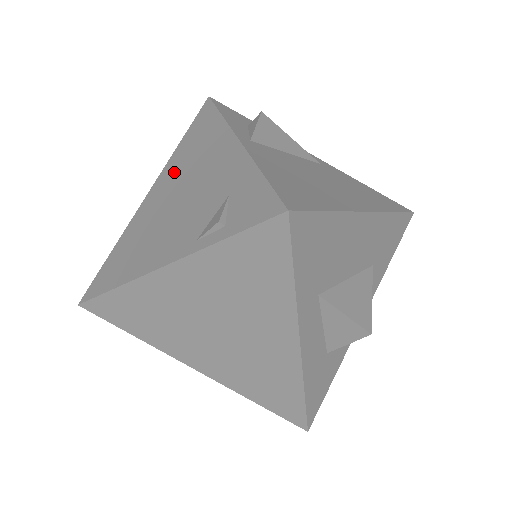
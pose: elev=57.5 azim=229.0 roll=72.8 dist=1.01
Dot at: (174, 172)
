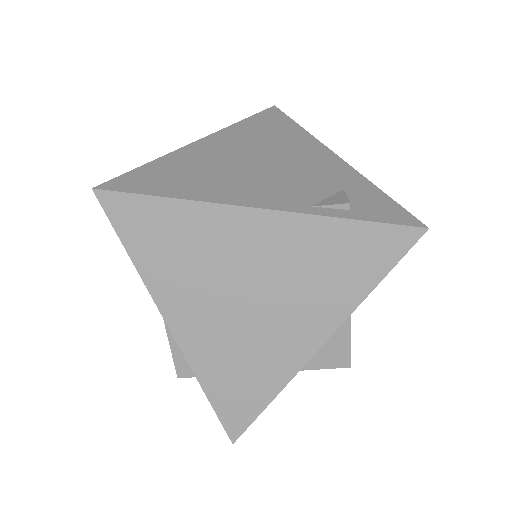
Dot at: (245, 139)
